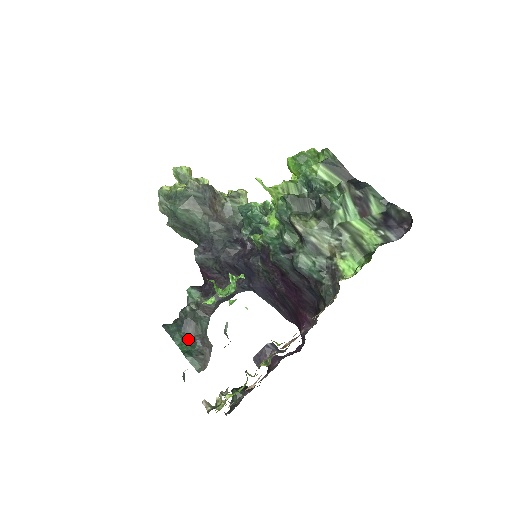
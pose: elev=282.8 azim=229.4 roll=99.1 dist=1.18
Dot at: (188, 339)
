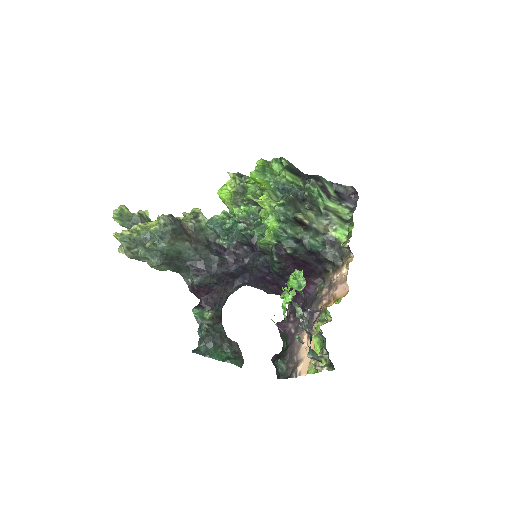
Dot at: (219, 349)
